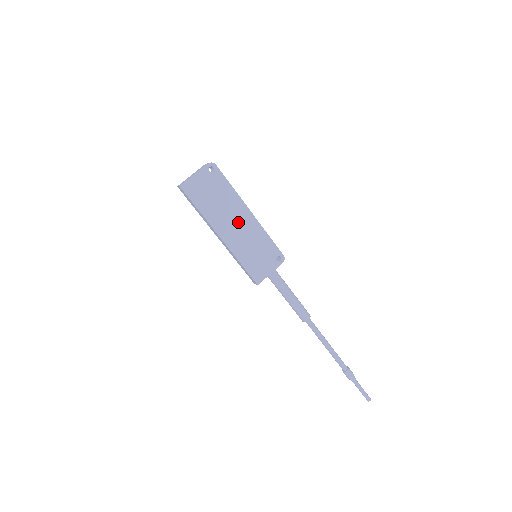
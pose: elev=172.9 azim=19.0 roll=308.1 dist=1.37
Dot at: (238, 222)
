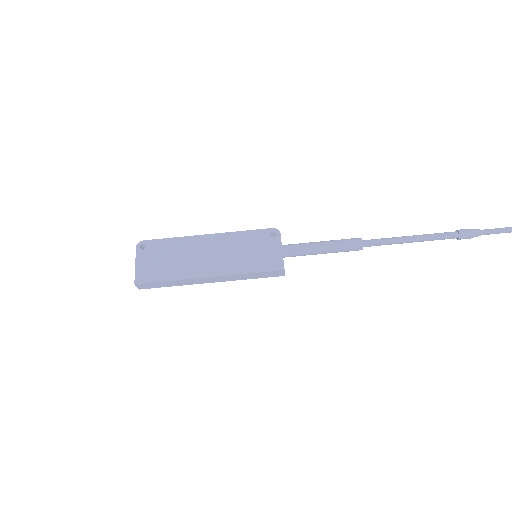
Dot at: (208, 252)
